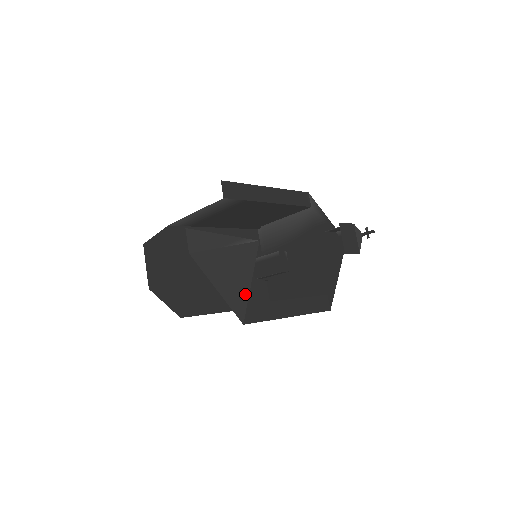
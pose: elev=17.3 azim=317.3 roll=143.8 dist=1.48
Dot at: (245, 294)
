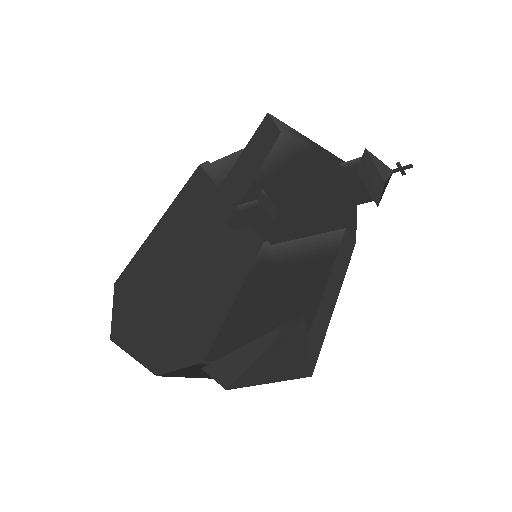
Dot at: (305, 359)
